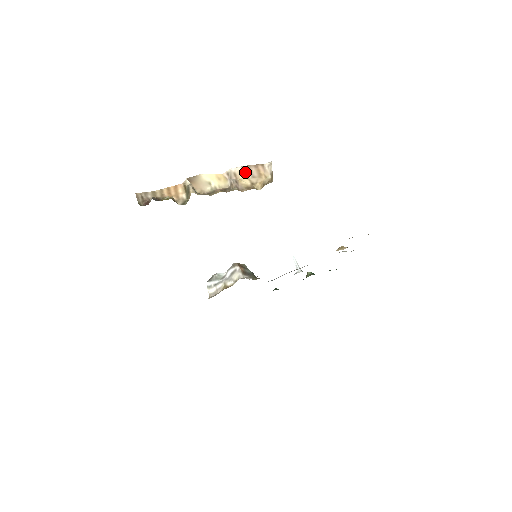
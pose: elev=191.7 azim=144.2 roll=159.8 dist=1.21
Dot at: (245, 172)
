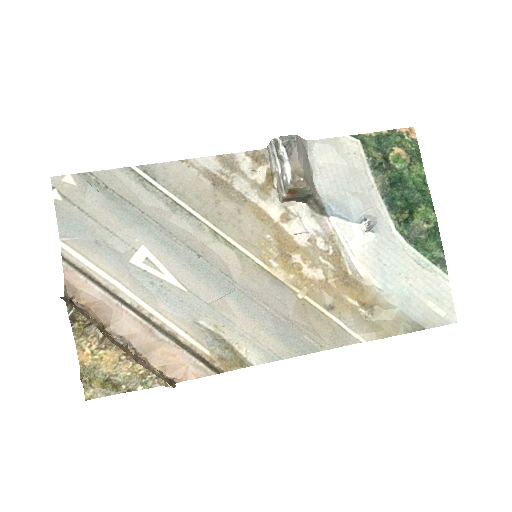
Dot at: (149, 368)
